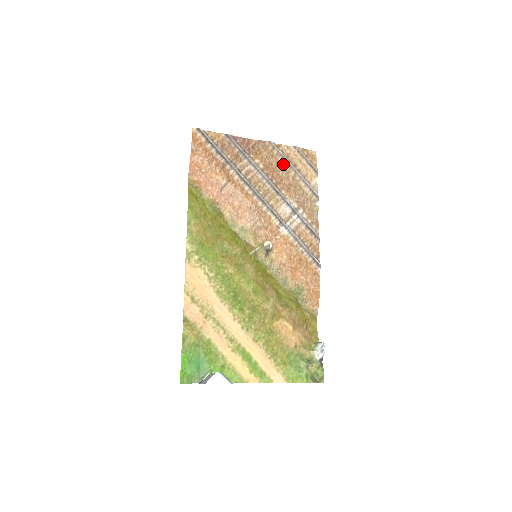
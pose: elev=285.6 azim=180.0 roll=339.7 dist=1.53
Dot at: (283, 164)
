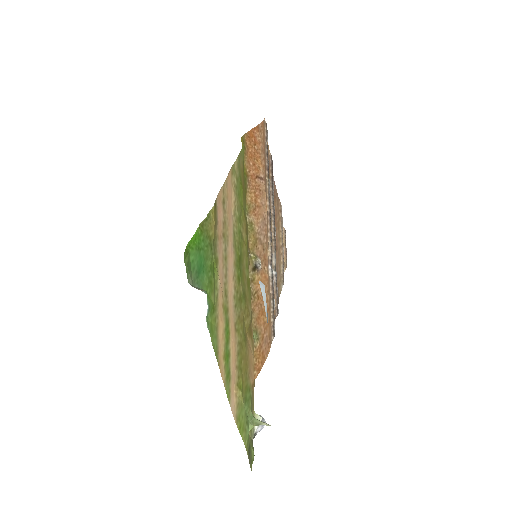
Dot at: (280, 229)
